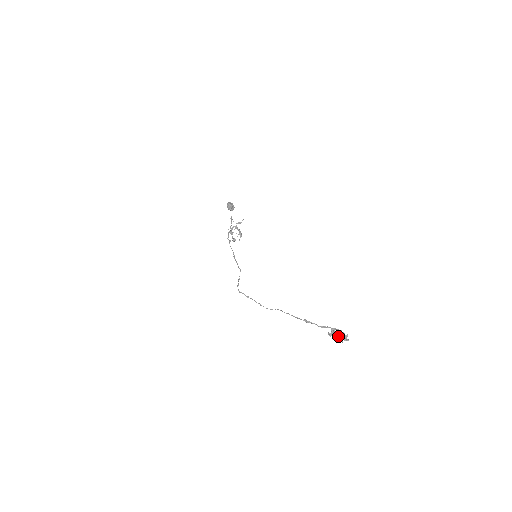
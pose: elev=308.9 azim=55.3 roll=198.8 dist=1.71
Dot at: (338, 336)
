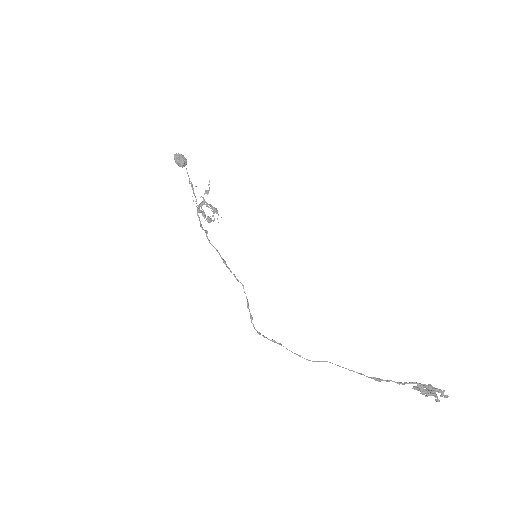
Dot at: (431, 394)
